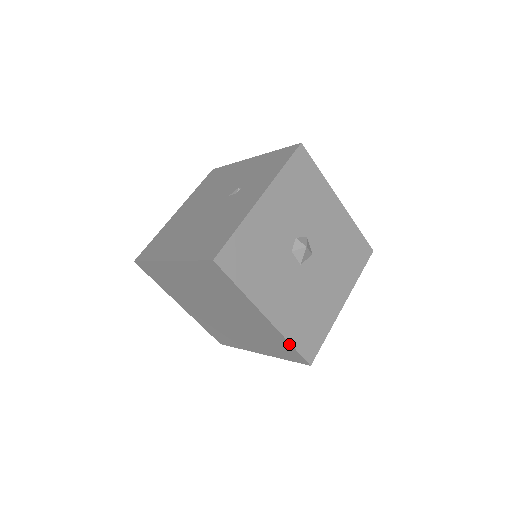
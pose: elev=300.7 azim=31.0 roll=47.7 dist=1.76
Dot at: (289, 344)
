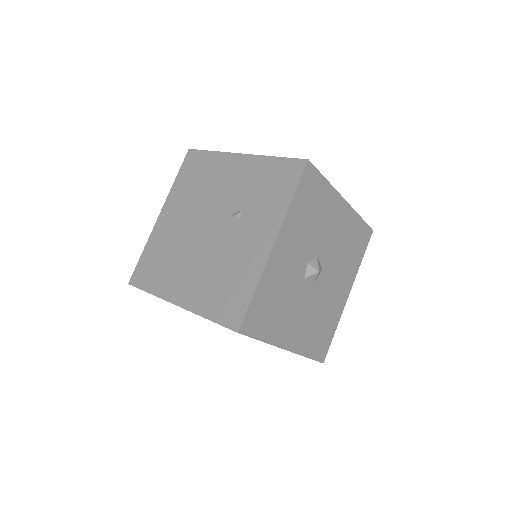
Dot at: occluded
